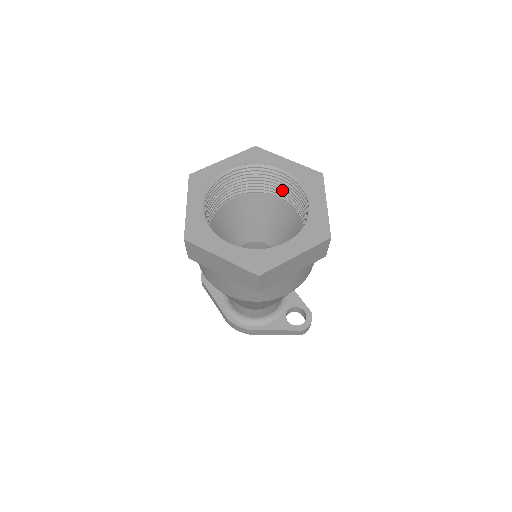
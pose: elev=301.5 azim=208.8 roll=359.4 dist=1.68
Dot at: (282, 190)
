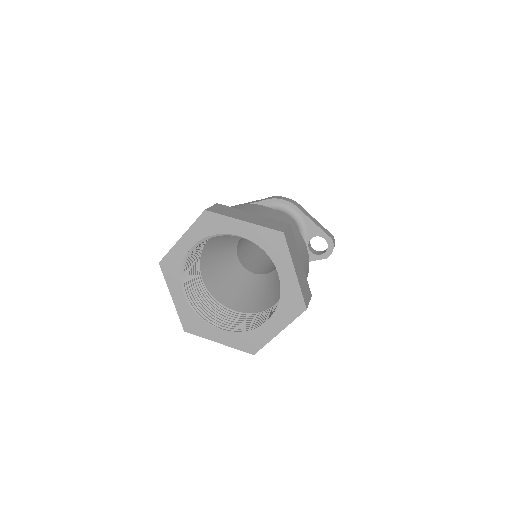
Dot at: occluded
